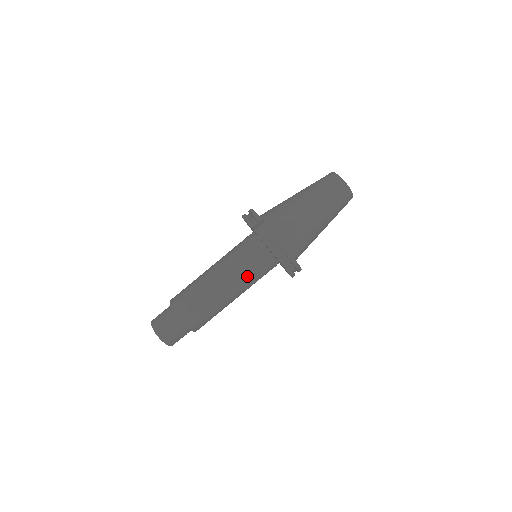
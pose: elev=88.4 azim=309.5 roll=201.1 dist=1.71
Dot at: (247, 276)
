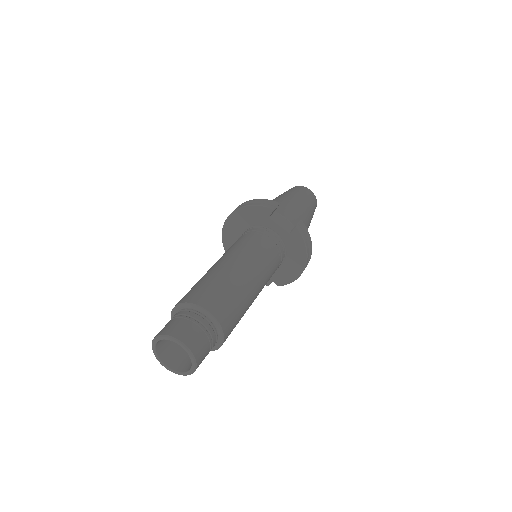
Dot at: (269, 269)
